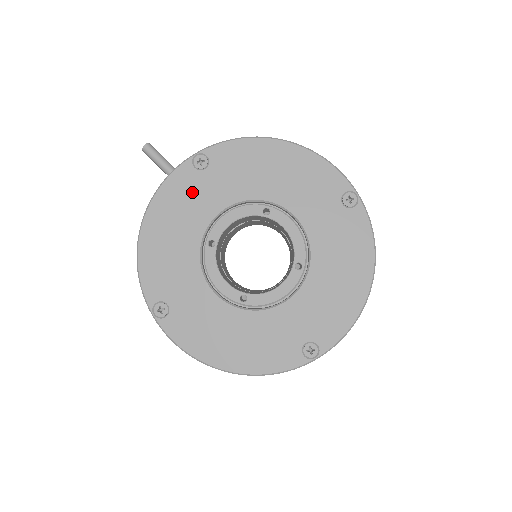
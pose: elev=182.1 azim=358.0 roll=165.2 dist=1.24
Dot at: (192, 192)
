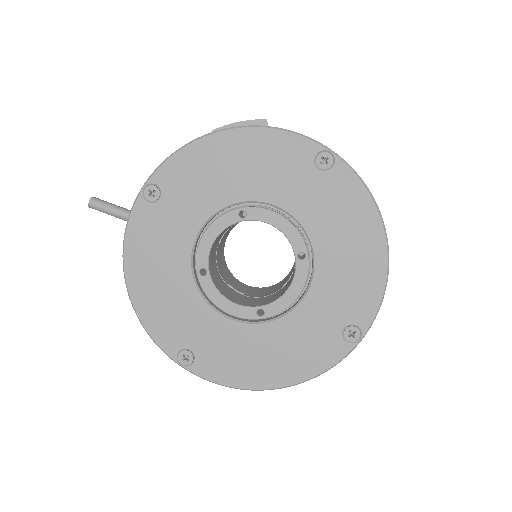
Dot at: (159, 229)
